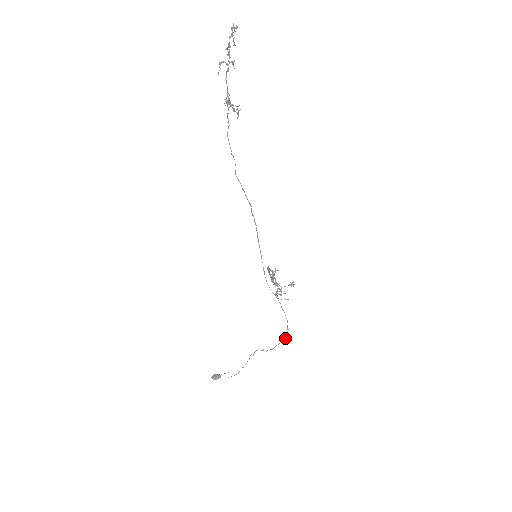
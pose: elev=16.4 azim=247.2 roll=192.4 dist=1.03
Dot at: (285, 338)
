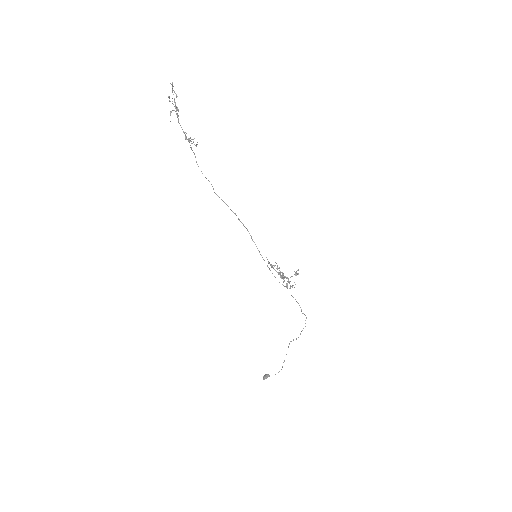
Dot at: (305, 323)
